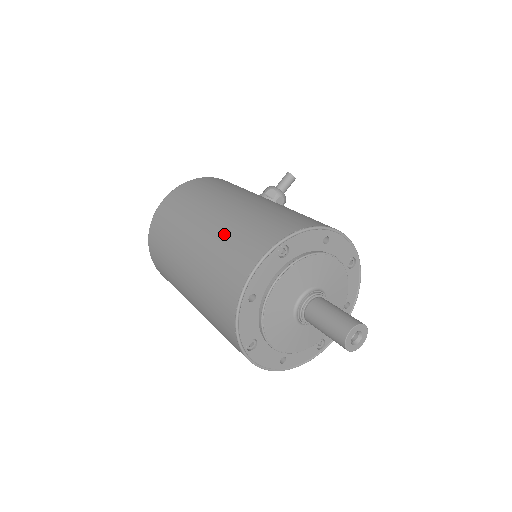
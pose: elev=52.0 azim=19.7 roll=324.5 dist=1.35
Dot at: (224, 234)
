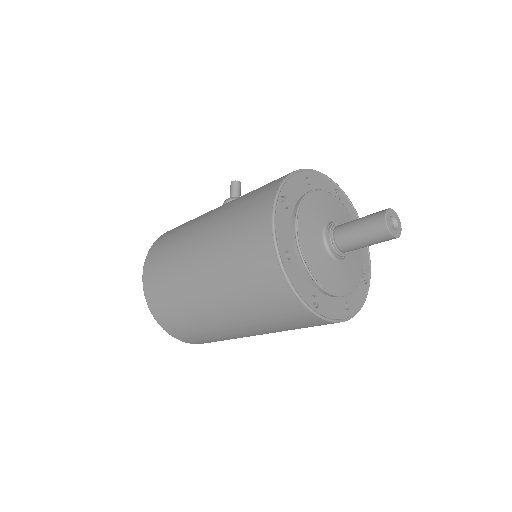
Dot at: (223, 235)
